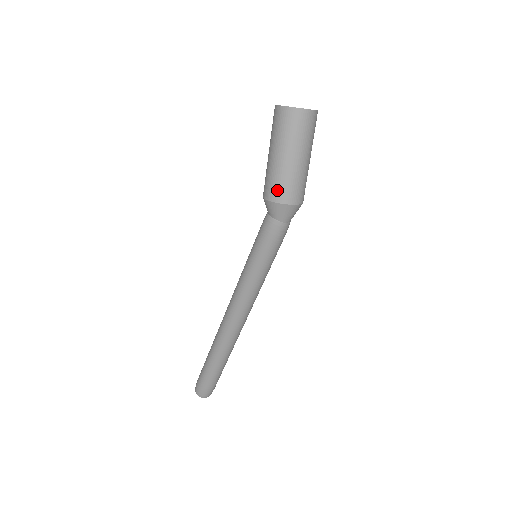
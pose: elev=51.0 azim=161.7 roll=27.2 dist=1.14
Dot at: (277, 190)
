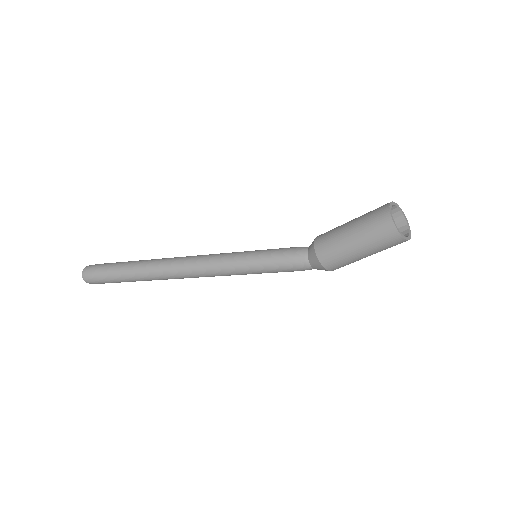
Dot at: (339, 267)
